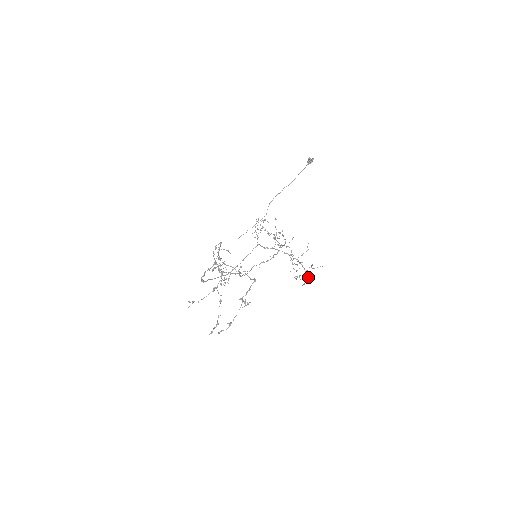
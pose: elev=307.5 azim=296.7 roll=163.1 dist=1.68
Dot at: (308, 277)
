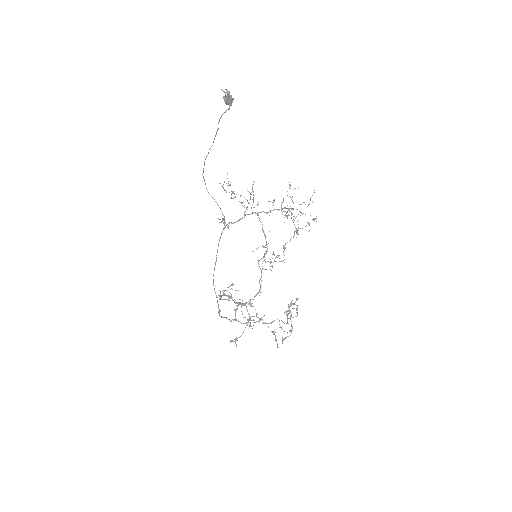
Dot at: occluded
